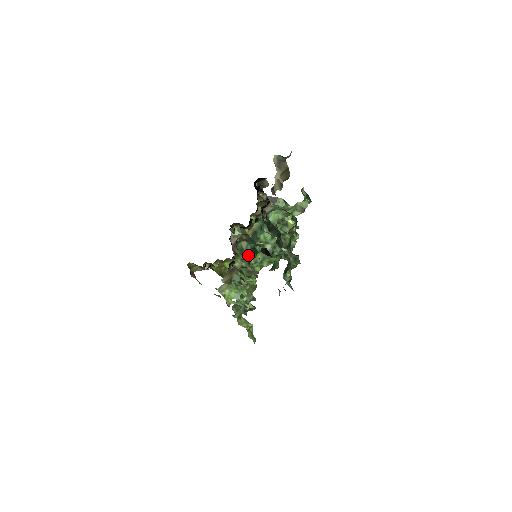
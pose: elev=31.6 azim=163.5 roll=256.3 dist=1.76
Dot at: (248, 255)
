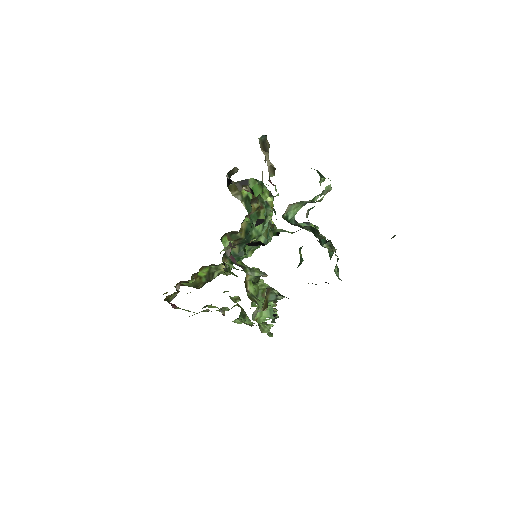
Dot at: (237, 257)
